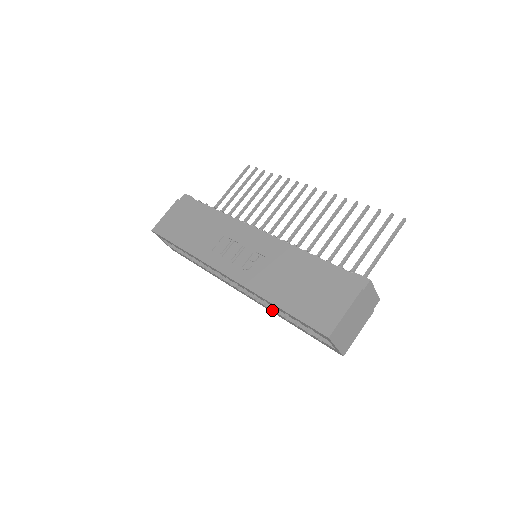
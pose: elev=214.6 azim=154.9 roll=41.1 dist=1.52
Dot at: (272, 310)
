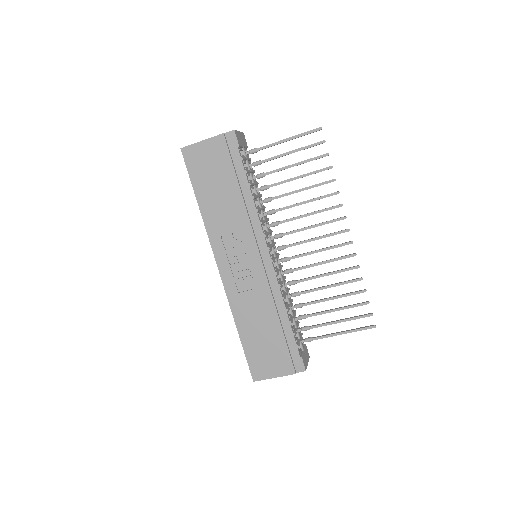
Dot at: occluded
